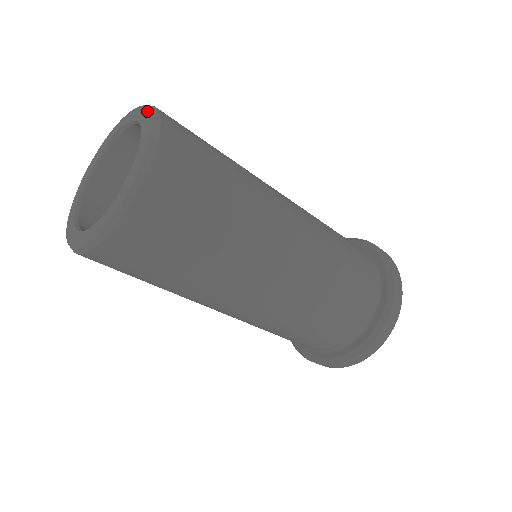
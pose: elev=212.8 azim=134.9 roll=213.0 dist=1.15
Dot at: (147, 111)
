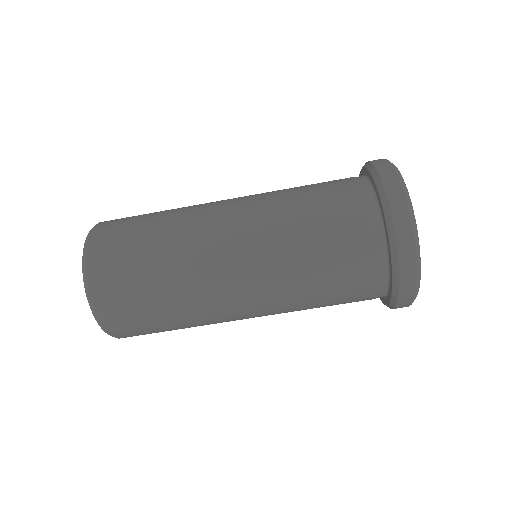
Dot at: occluded
